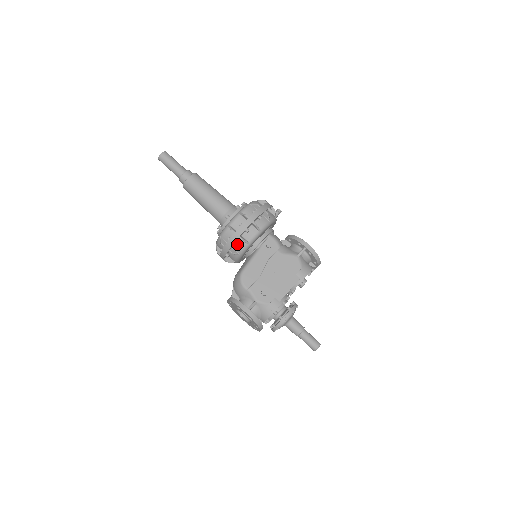
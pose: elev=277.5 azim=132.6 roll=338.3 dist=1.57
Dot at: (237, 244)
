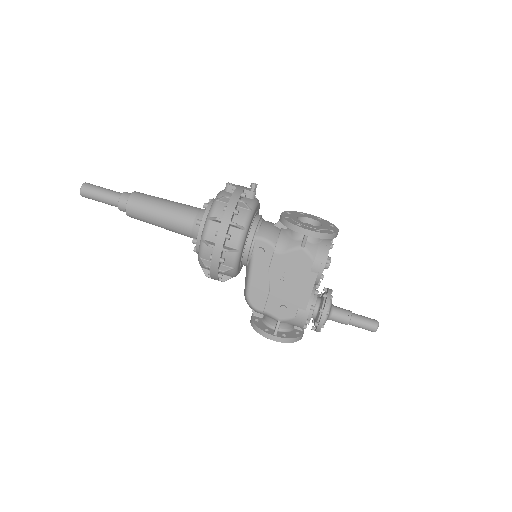
Dot at: occluded
